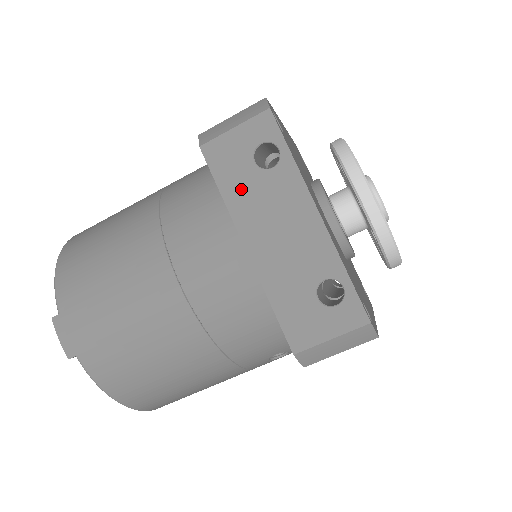
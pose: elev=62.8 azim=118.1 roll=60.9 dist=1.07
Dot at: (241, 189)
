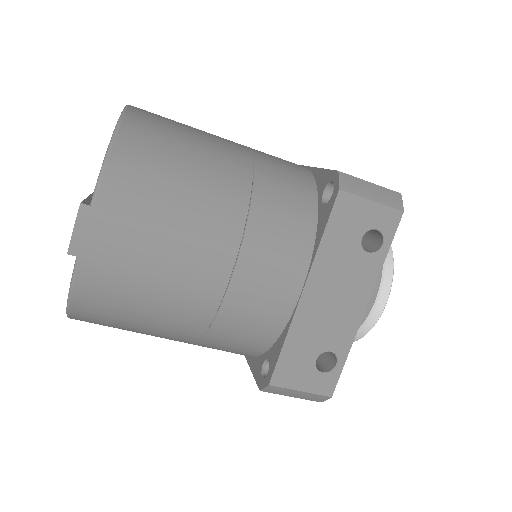
Dot at: (337, 248)
